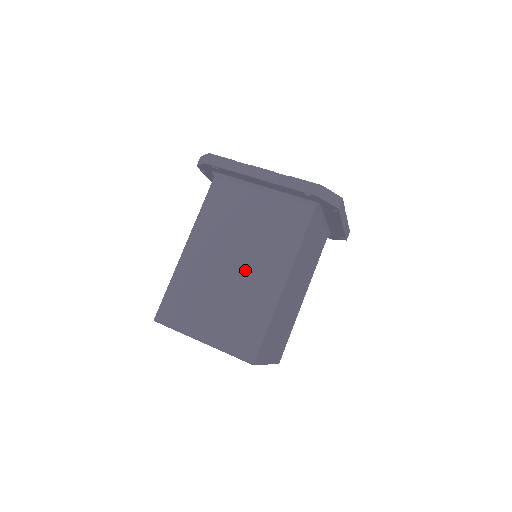
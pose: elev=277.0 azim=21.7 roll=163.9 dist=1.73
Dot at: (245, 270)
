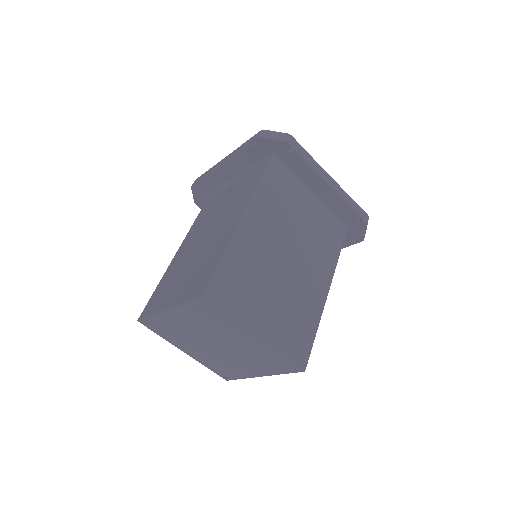
Dot at: (213, 234)
